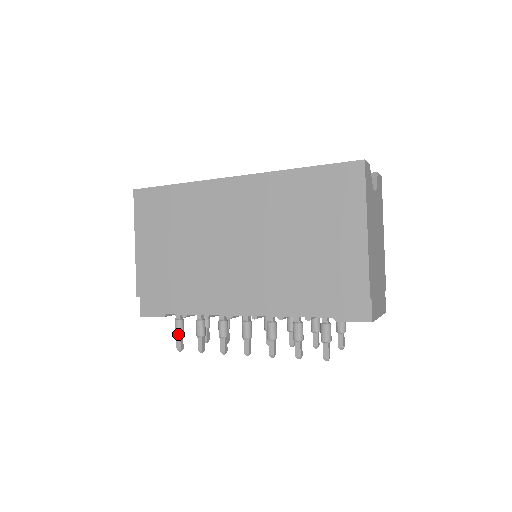
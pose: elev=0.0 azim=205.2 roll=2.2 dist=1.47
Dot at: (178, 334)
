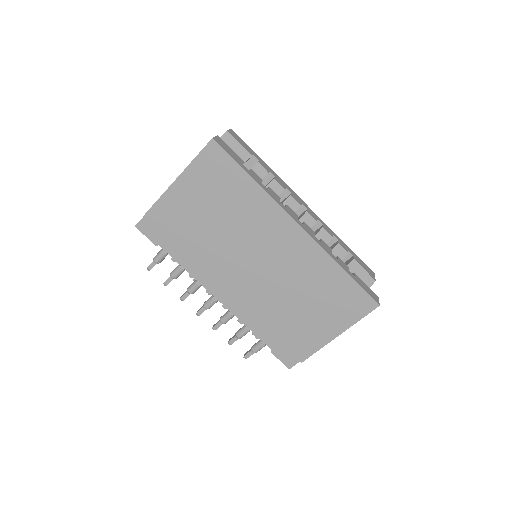
Dot at: (157, 262)
